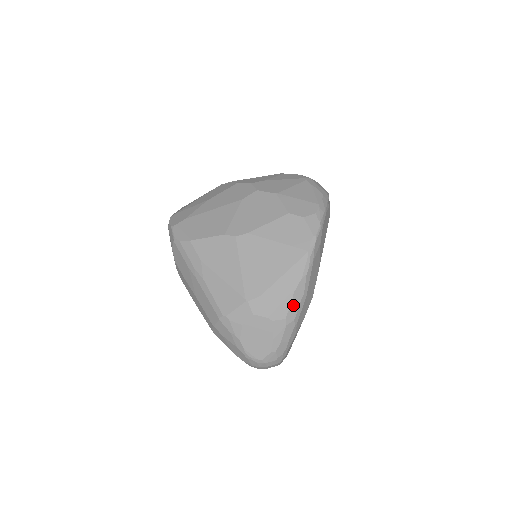
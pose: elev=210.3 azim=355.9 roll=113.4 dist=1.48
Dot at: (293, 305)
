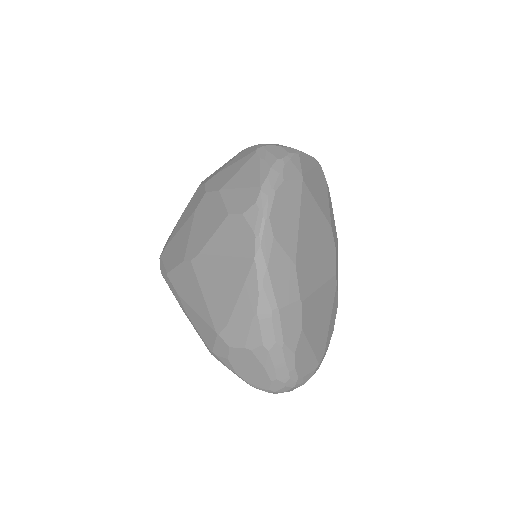
Dot at: (264, 327)
